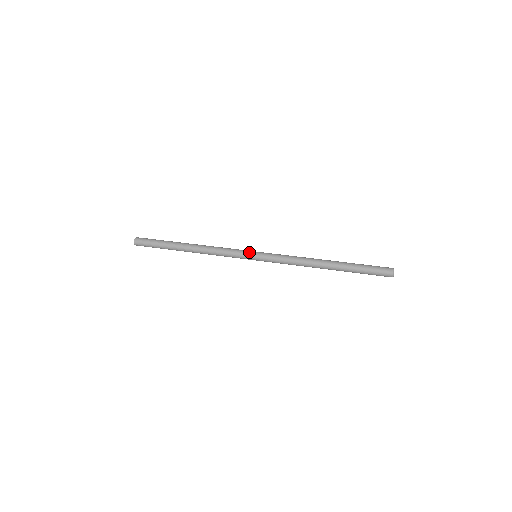
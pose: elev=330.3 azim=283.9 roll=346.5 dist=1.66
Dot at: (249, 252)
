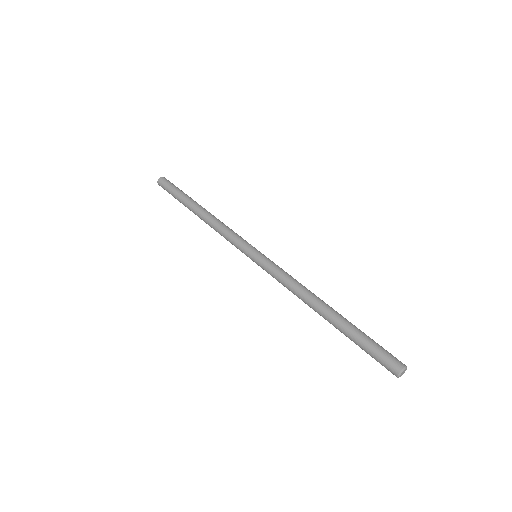
Dot at: (251, 246)
